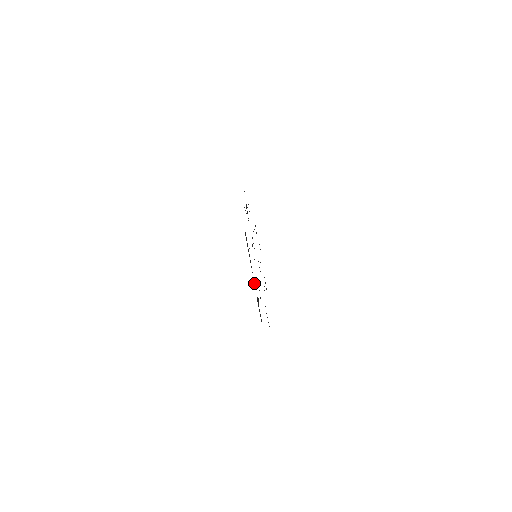
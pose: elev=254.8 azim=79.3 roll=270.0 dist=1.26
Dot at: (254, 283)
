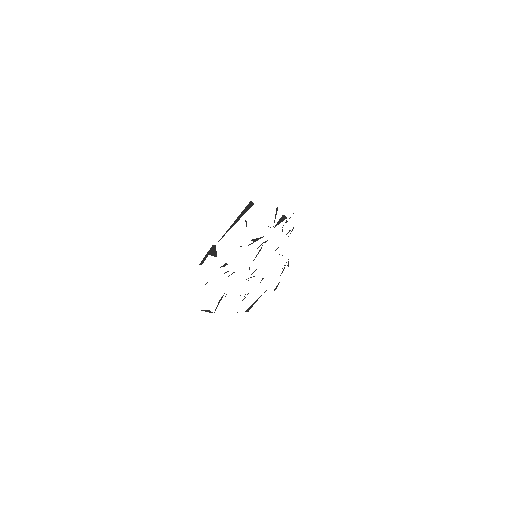
Dot at: (222, 236)
